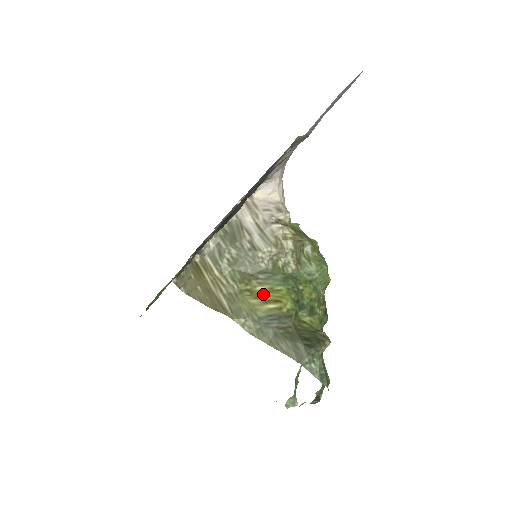
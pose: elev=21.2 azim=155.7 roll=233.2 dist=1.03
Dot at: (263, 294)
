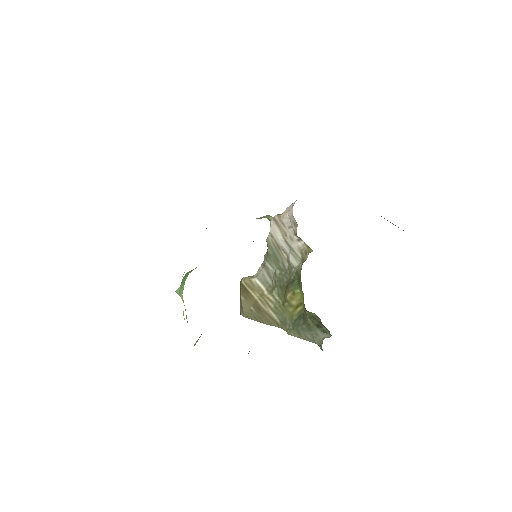
Dot at: (293, 300)
